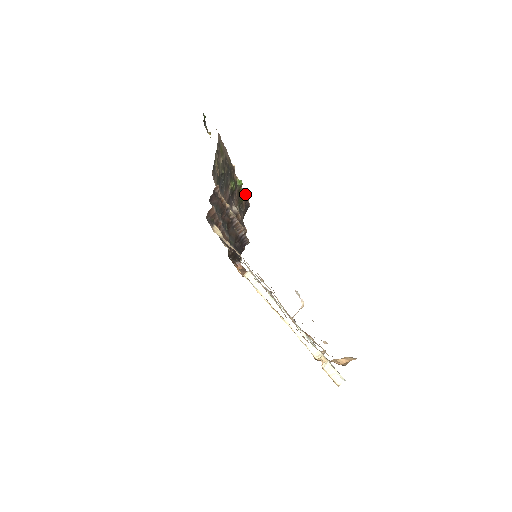
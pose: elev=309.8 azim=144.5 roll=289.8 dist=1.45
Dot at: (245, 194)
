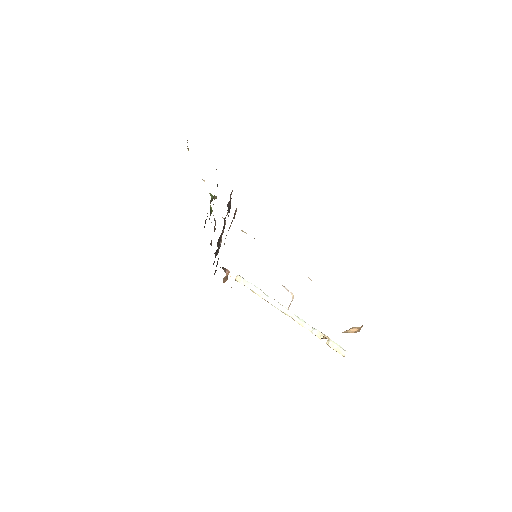
Dot at: occluded
